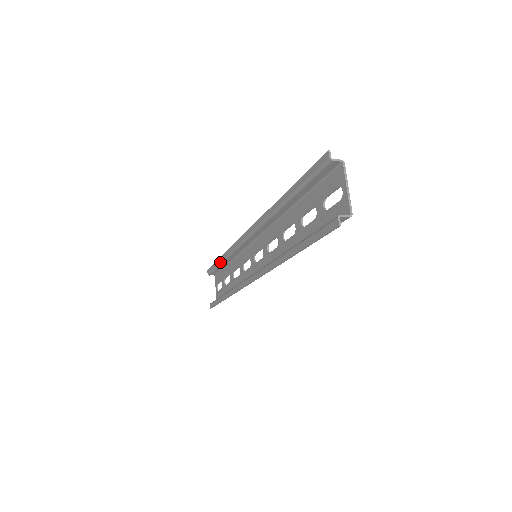
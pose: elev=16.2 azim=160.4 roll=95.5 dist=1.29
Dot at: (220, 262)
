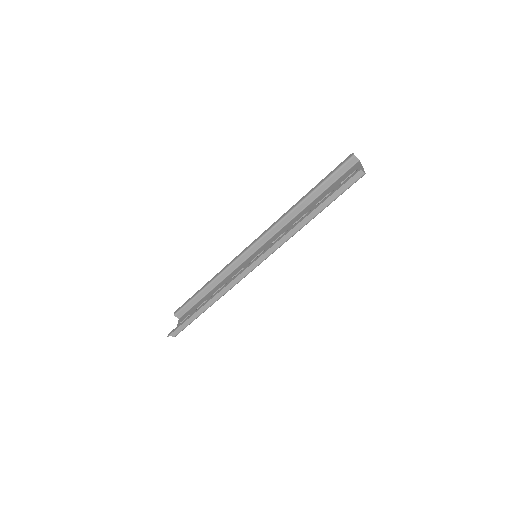
Dot at: (202, 289)
